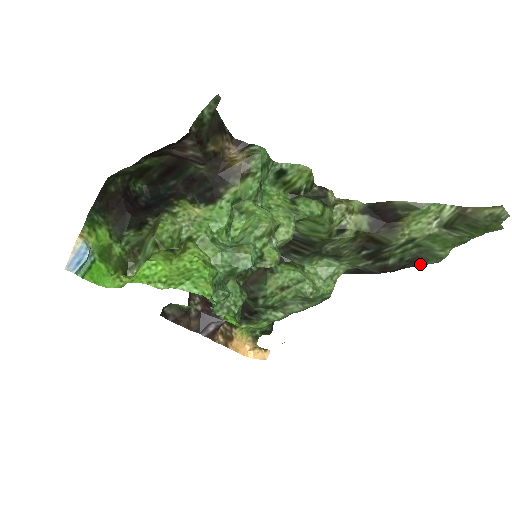
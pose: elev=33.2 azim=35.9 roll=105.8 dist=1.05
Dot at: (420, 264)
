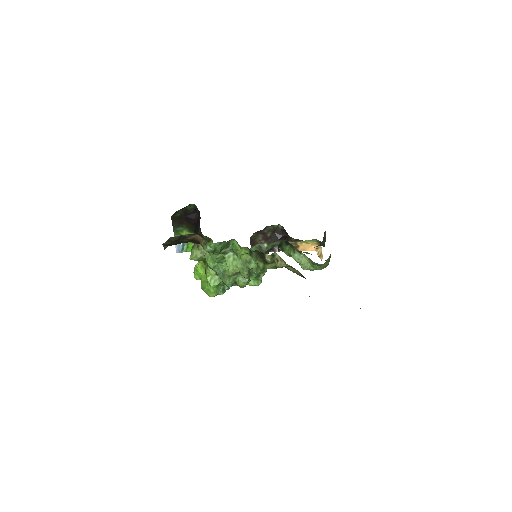
Dot at: occluded
